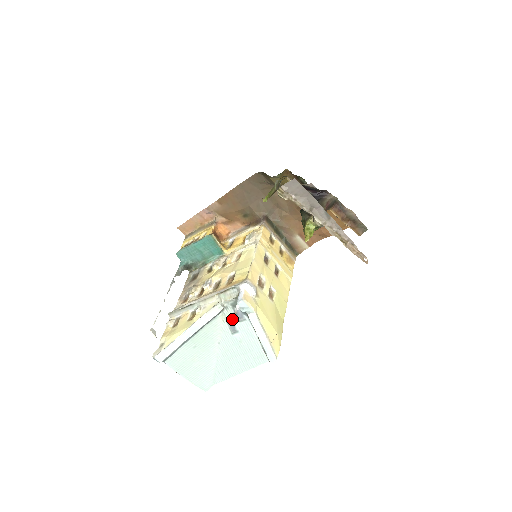
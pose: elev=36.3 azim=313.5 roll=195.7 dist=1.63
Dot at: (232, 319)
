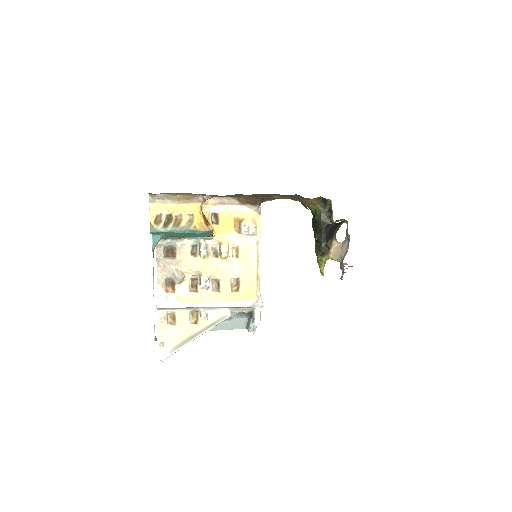
Dot at: (232, 316)
